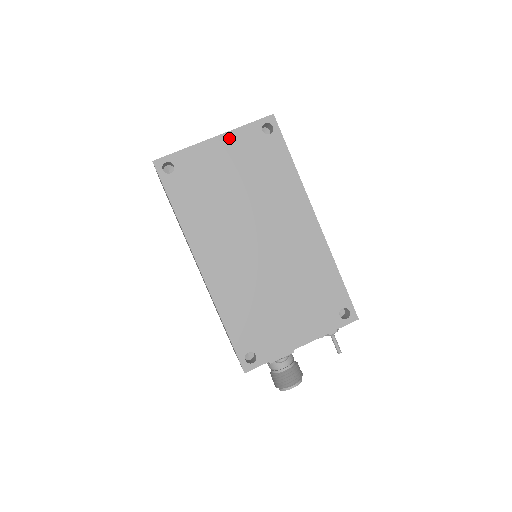
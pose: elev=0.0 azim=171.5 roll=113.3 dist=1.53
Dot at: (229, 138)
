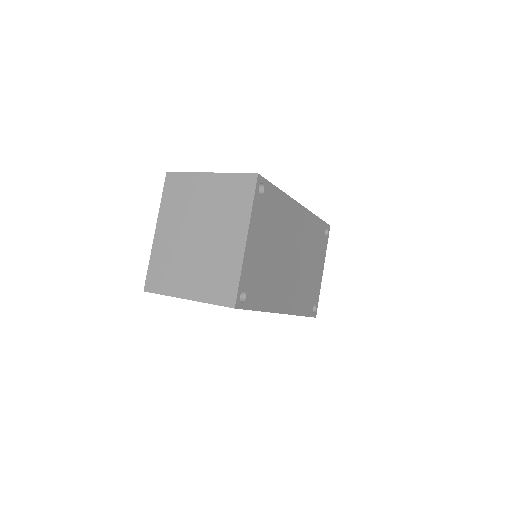
Dot at: (252, 228)
